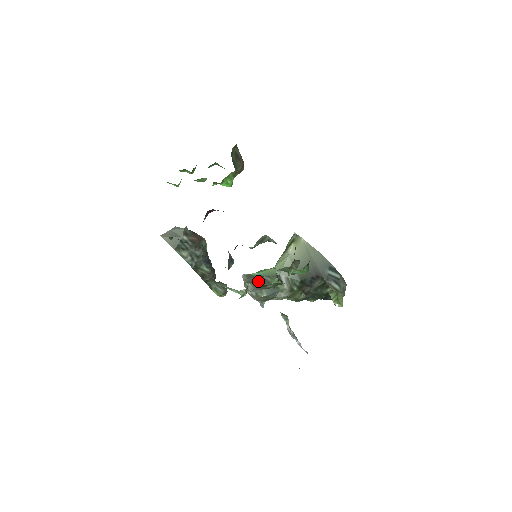
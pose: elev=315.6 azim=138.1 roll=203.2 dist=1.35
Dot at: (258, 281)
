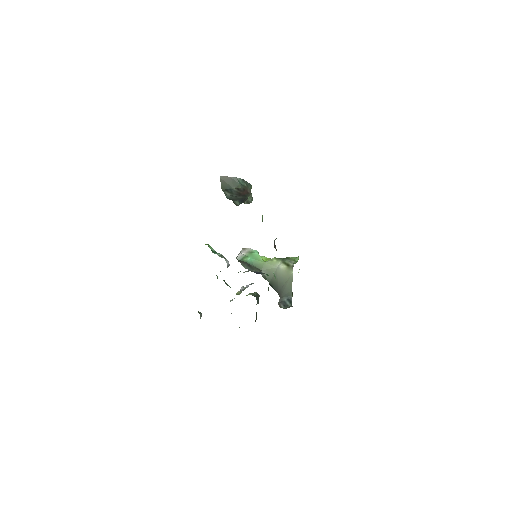
Dot at: (246, 263)
